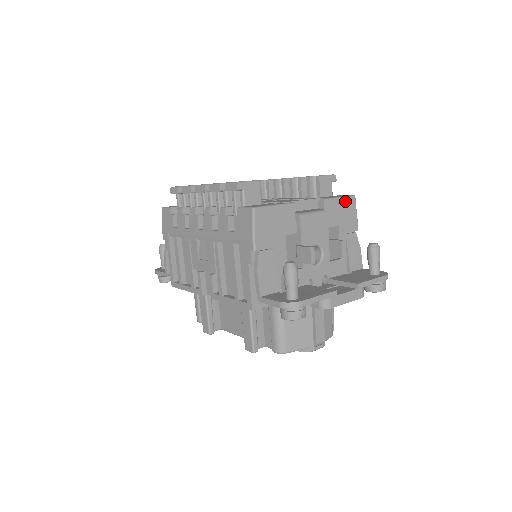
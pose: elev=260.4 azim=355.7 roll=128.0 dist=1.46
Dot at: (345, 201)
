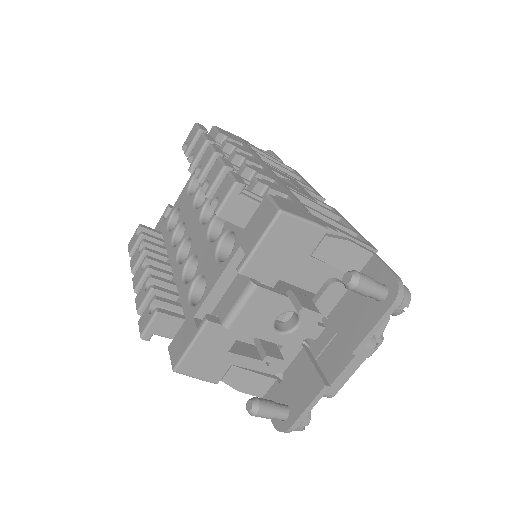
Dot at: (271, 236)
